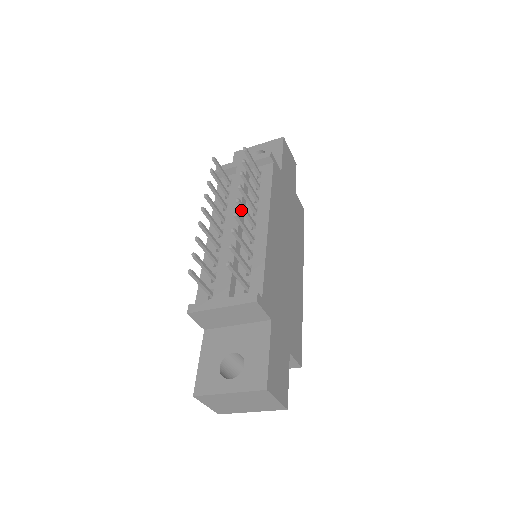
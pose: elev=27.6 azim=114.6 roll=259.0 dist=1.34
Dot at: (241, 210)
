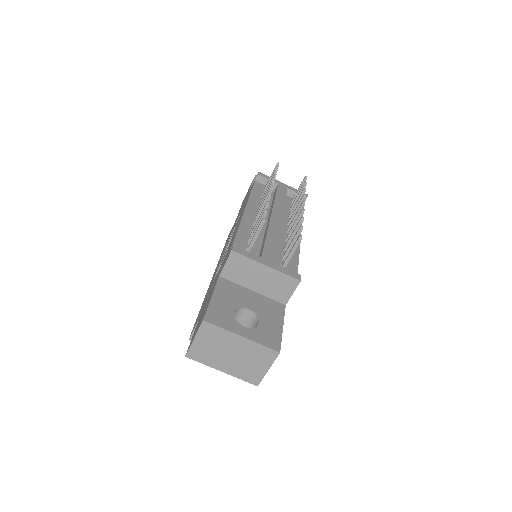
Dot at: (297, 212)
